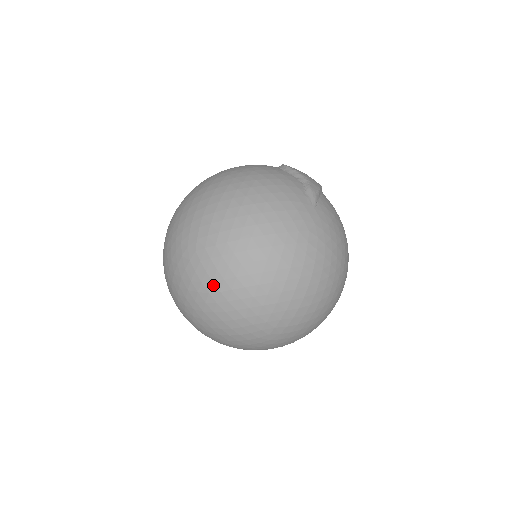
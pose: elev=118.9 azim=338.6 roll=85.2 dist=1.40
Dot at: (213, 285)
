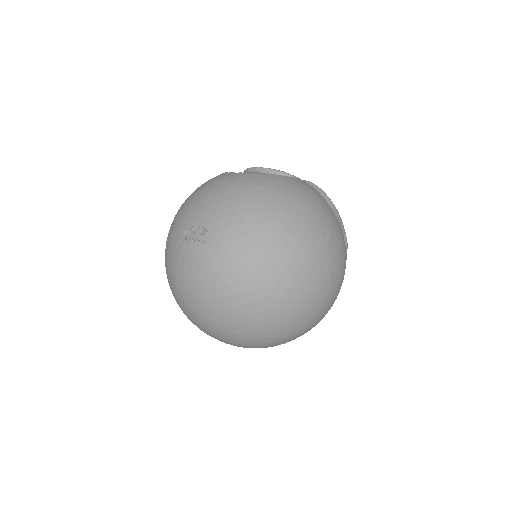
Dot at: (267, 326)
